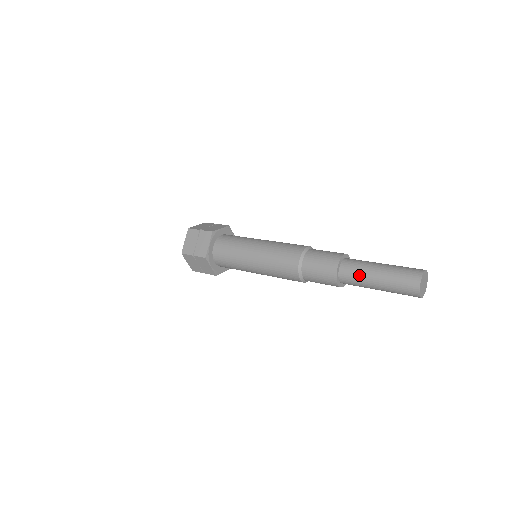
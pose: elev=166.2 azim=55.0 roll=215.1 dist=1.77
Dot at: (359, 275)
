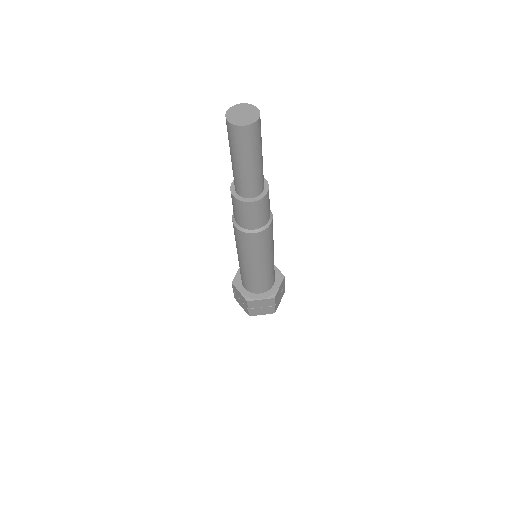
Dot at: occluded
